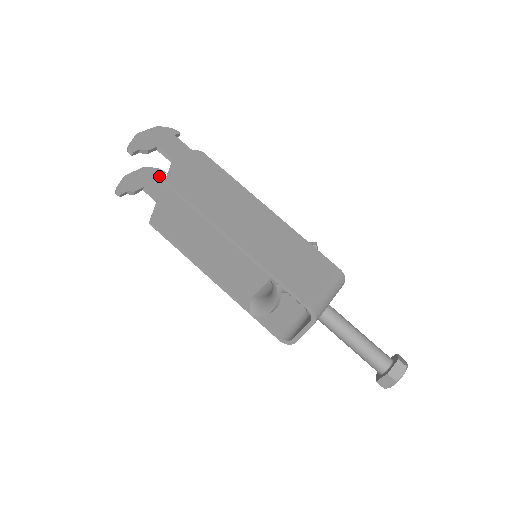
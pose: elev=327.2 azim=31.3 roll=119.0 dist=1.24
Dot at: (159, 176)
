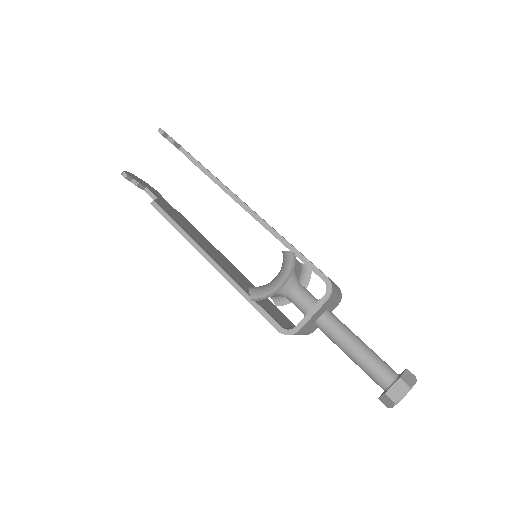
Dot at: (157, 193)
